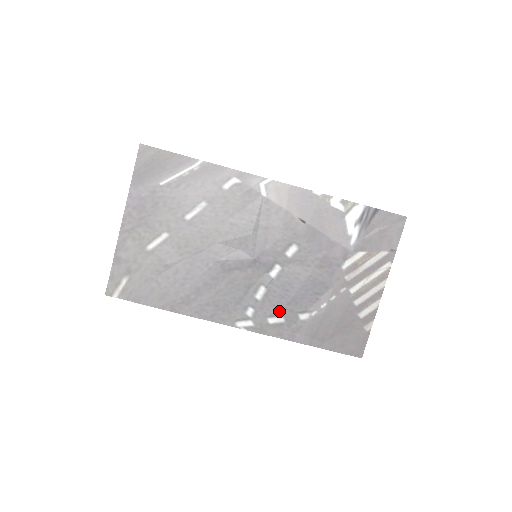
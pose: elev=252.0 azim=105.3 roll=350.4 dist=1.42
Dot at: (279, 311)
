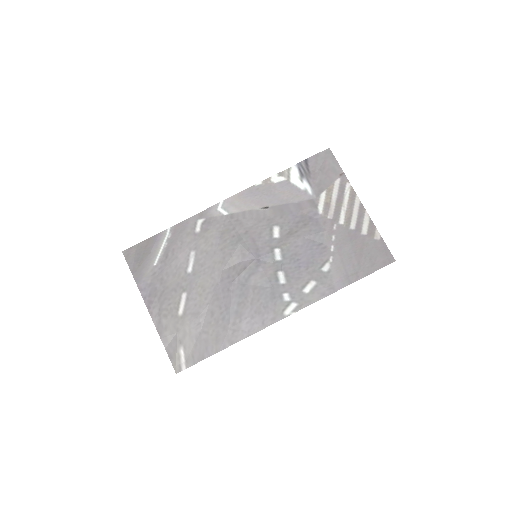
Dot at: (306, 279)
